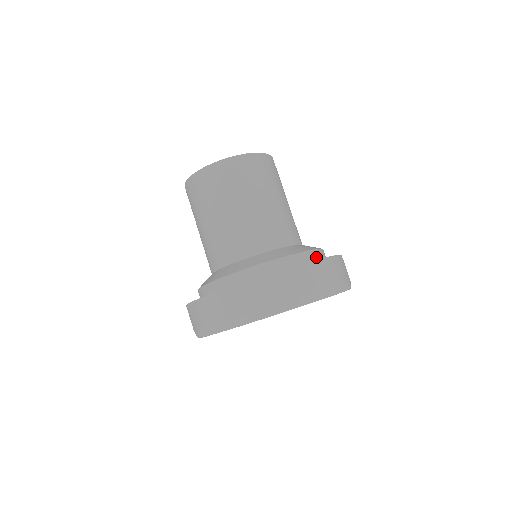
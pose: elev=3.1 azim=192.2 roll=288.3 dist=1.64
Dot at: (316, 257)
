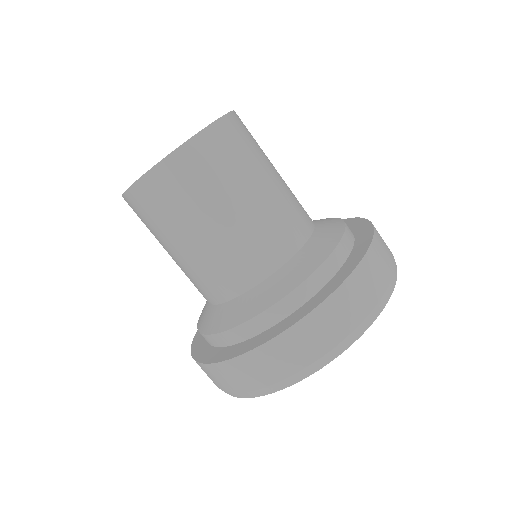
Dot at: (324, 278)
